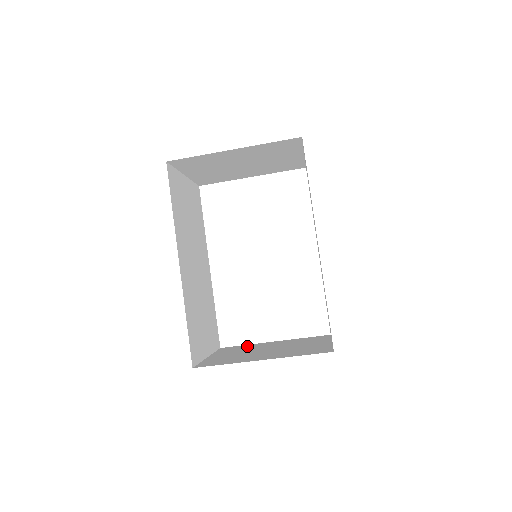
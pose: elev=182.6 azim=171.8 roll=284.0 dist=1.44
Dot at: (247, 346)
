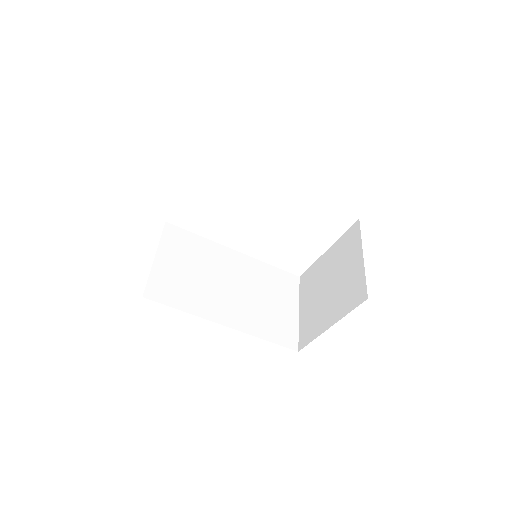
Dot at: (313, 272)
